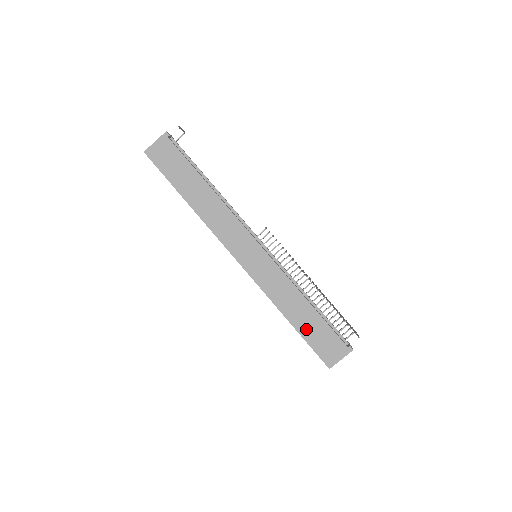
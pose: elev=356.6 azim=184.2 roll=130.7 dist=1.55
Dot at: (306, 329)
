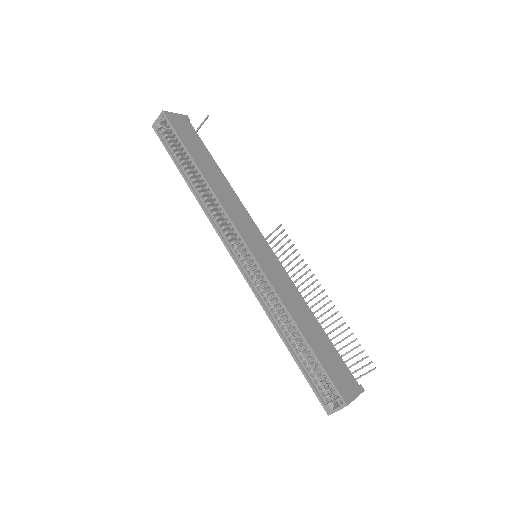
Dot at: (317, 346)
